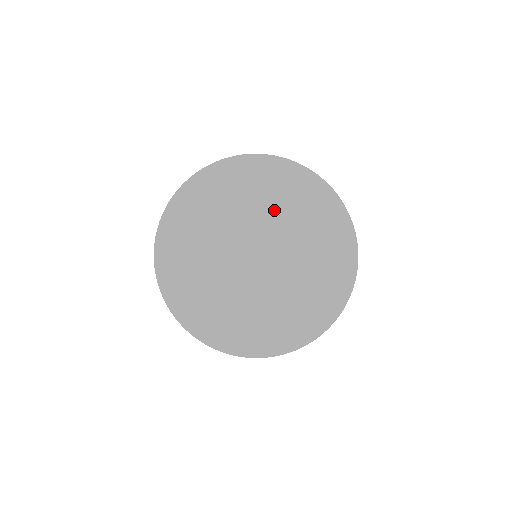
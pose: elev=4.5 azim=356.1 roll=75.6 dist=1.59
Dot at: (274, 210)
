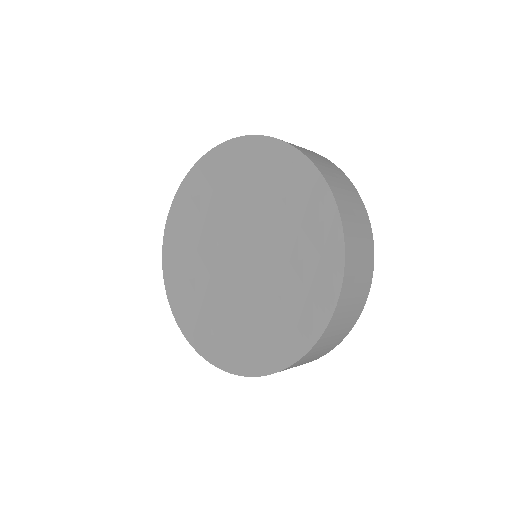
Dot at: (276, 222)
